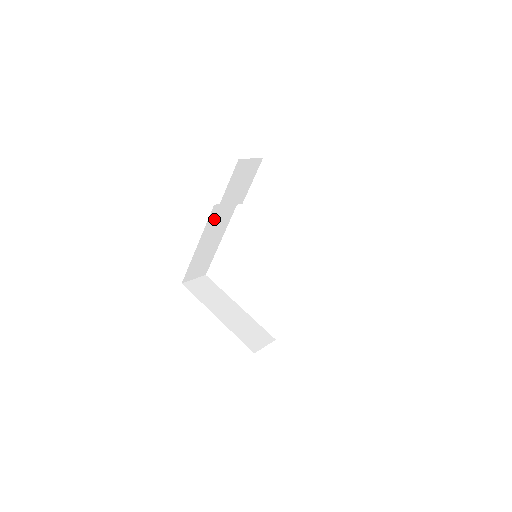
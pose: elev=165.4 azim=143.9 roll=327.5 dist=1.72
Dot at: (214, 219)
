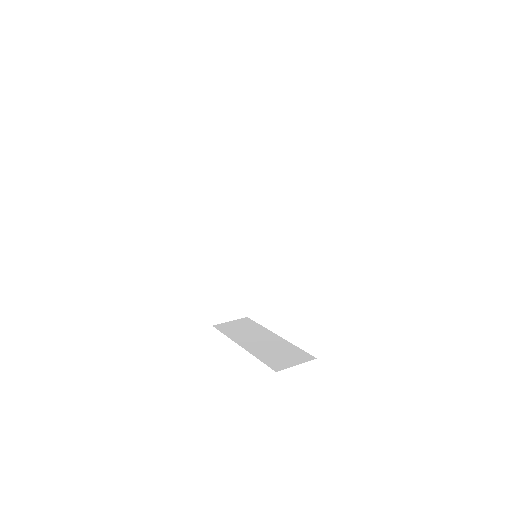
Dot at: (216, 239)
